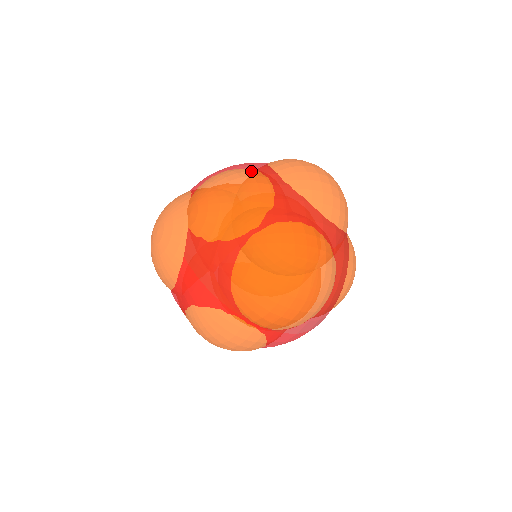
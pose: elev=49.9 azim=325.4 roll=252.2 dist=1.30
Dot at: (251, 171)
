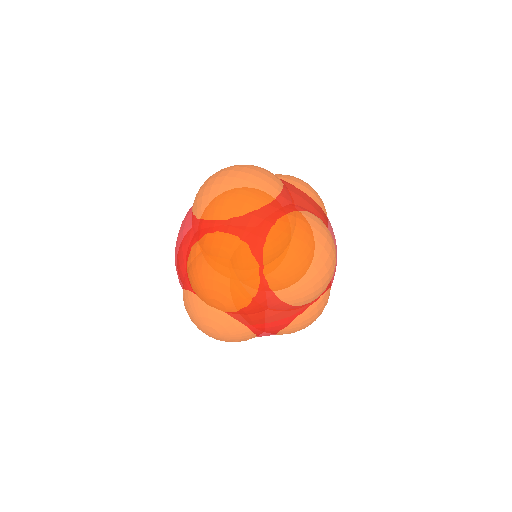
Dot at: (204, 242)
